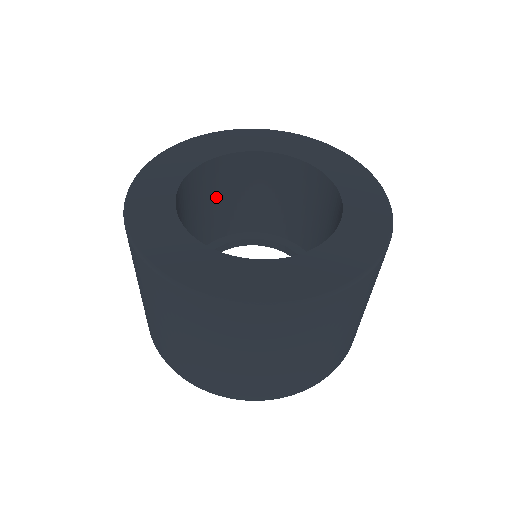
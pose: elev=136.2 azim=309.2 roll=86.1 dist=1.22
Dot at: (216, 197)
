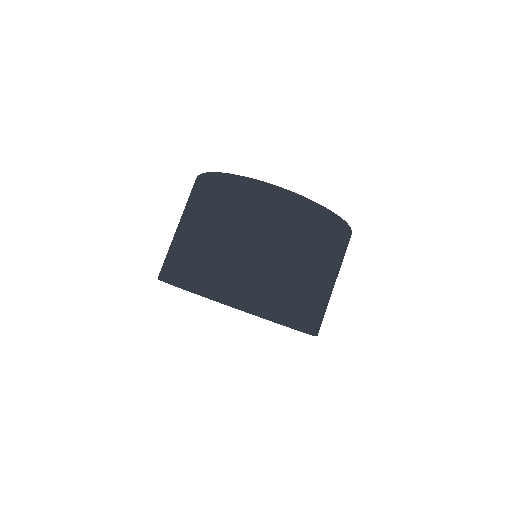
Dot at: occluded
